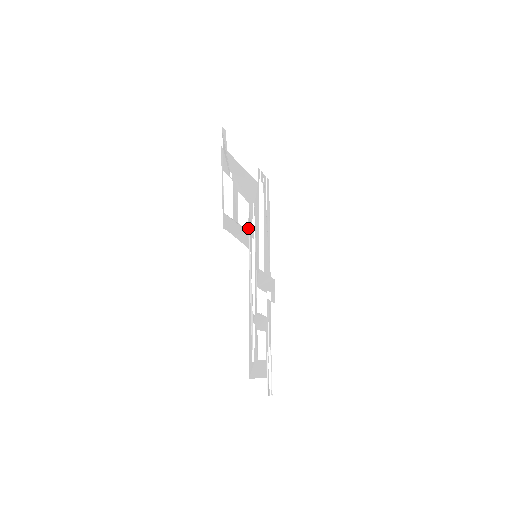
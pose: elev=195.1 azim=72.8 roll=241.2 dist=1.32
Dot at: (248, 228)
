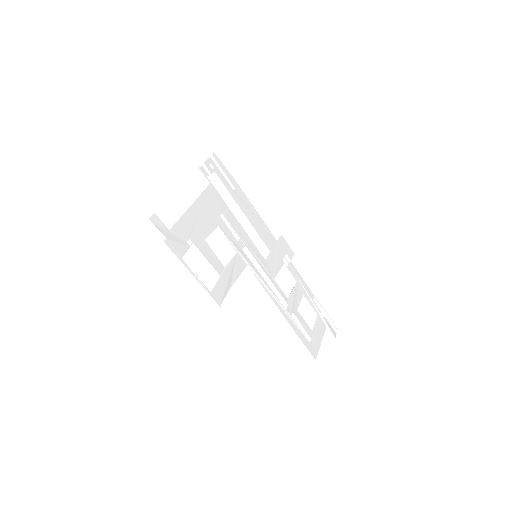
Dot at: occluded
